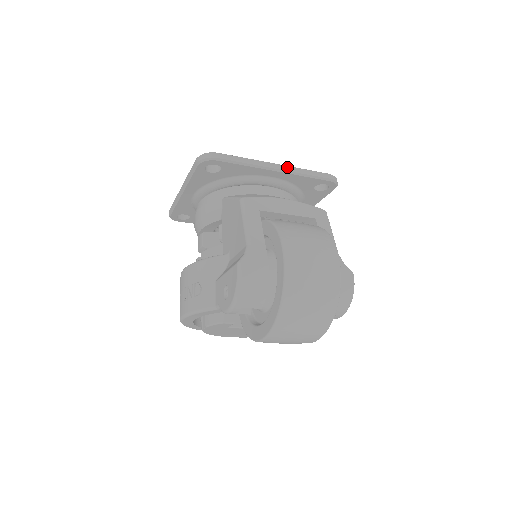
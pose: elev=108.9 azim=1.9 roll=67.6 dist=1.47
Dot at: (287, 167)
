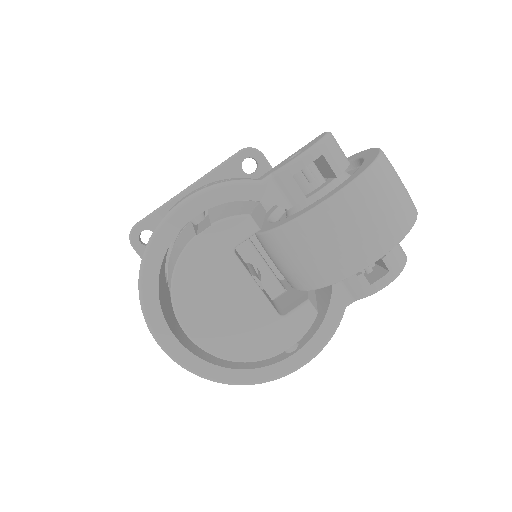
Dot at: occluded
